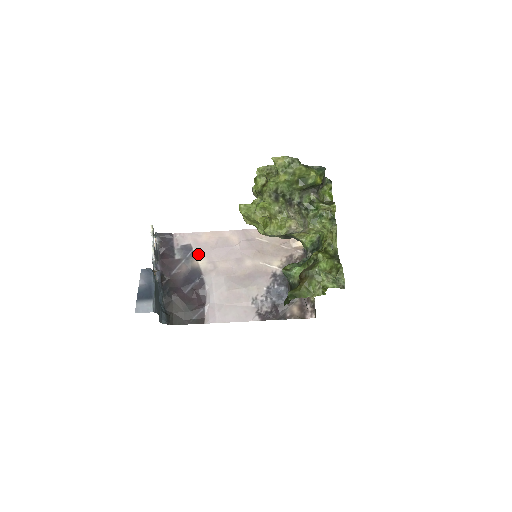
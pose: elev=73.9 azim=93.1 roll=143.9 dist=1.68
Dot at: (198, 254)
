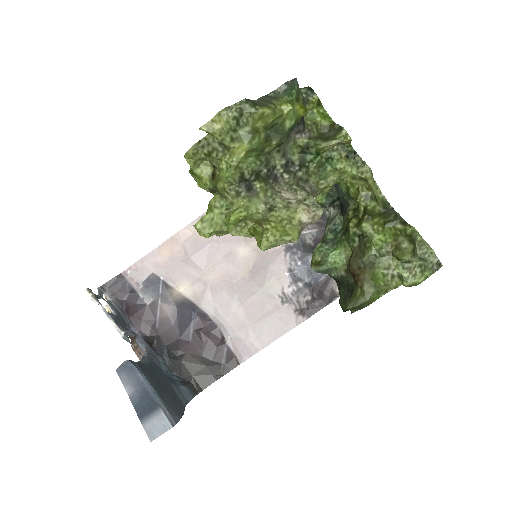
Dot at: (172, 281)
